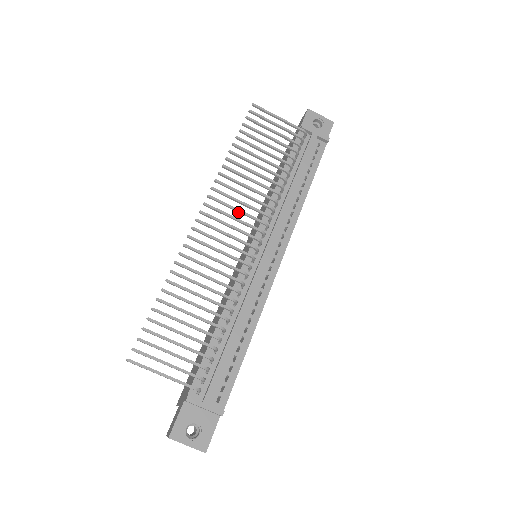
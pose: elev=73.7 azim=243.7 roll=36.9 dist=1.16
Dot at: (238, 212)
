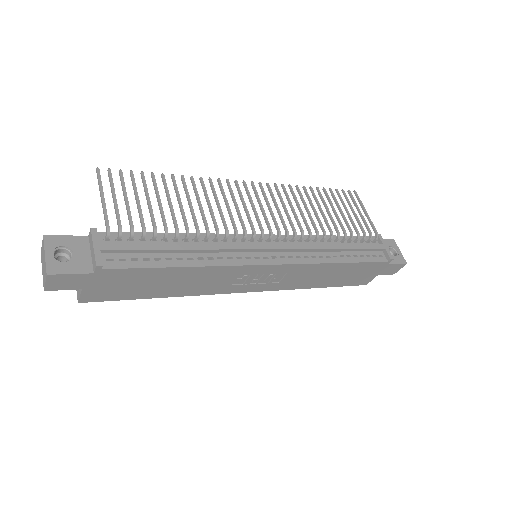
Dot at: (276, 209)
